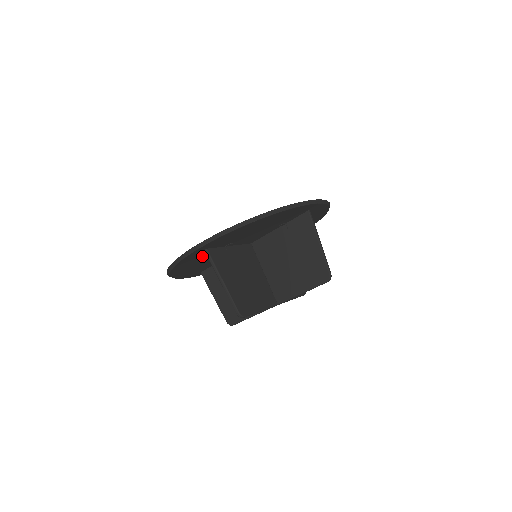
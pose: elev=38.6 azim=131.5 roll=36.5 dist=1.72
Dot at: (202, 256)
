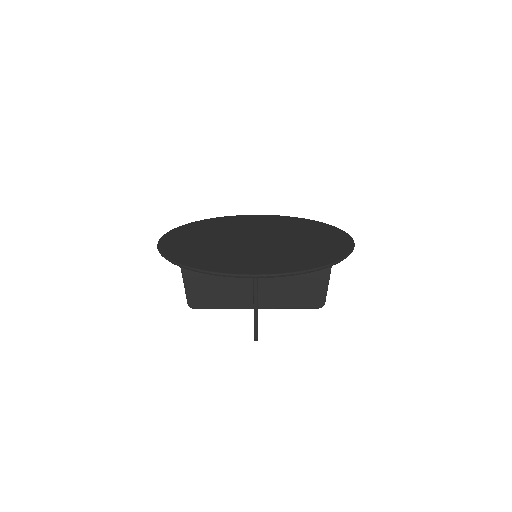
Dot at: occluded
